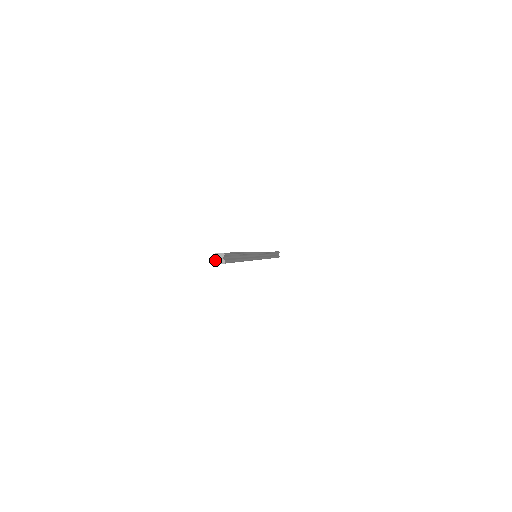
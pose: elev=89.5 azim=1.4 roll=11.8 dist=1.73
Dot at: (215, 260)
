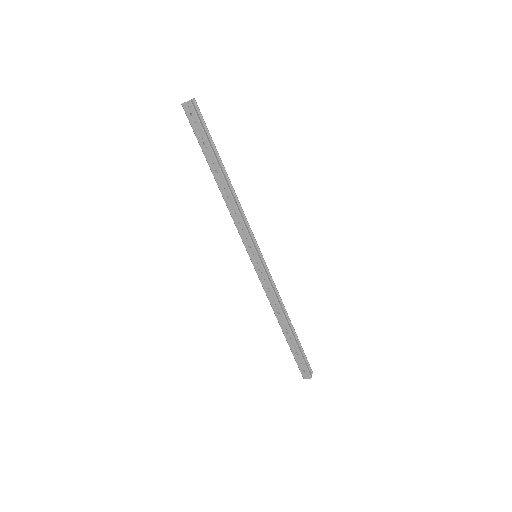
Dot at: (184, 103)
